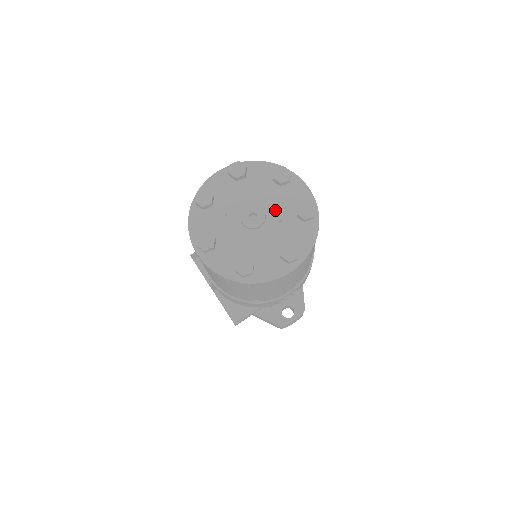
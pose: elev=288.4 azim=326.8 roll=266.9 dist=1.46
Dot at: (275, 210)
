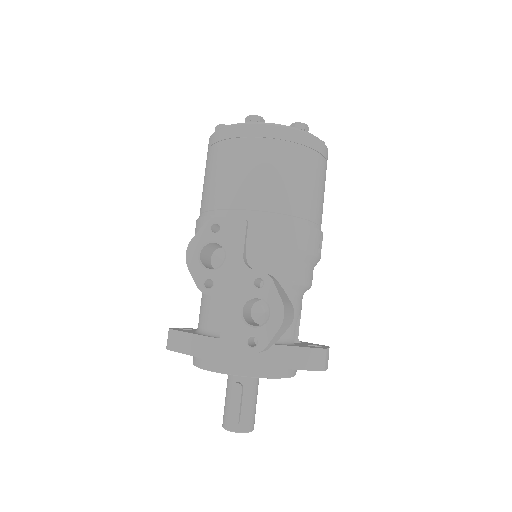
Dot at: occluded
